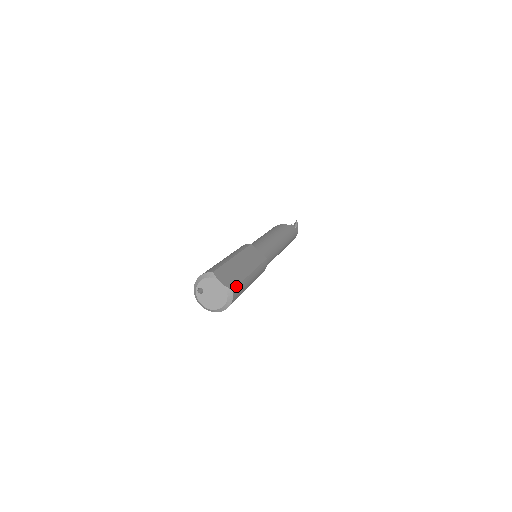
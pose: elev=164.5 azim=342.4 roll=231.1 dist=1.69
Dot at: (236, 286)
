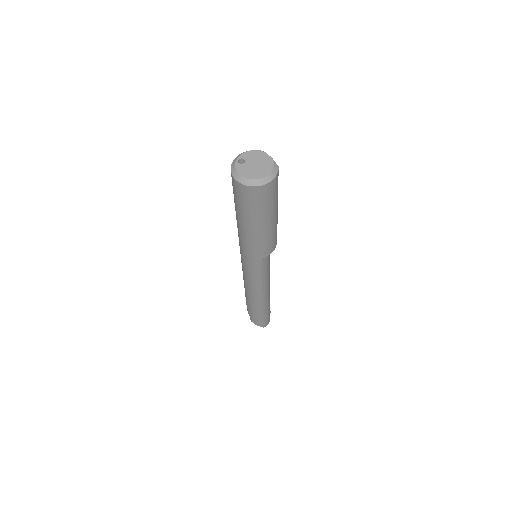
Dot at: (278, 175)
